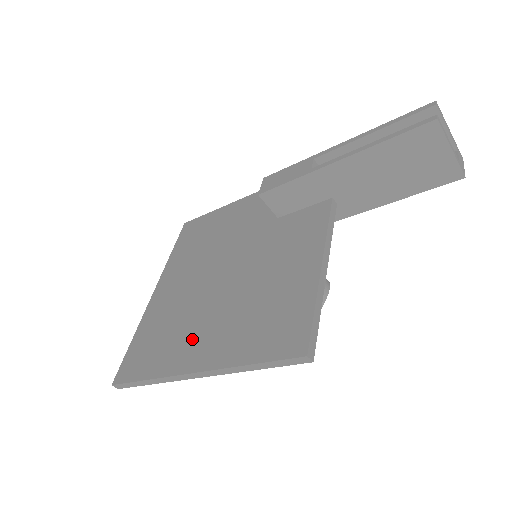
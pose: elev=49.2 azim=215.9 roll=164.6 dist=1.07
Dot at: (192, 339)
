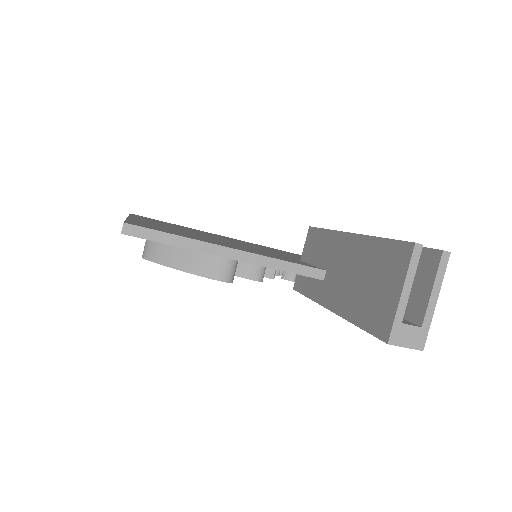
Dot at: (163, 224)
